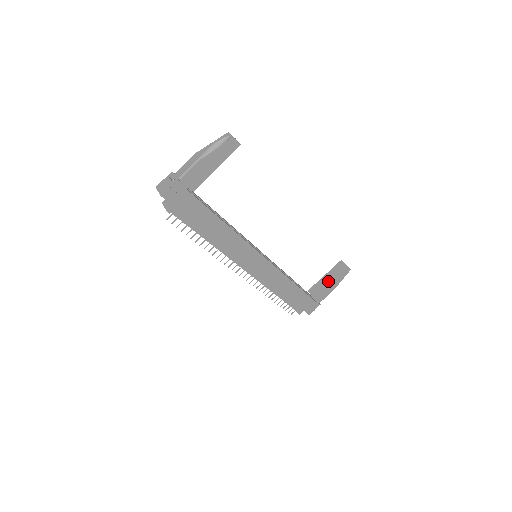
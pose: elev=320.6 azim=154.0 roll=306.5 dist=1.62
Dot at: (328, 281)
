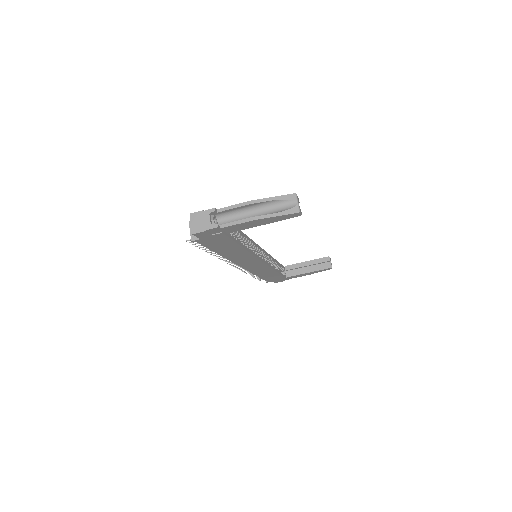
Dot at: (307, 269)
